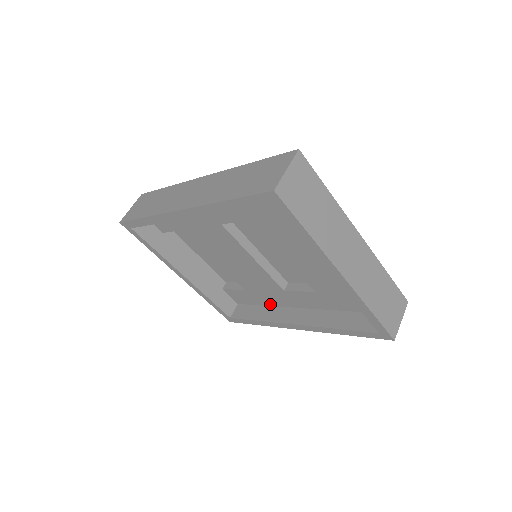
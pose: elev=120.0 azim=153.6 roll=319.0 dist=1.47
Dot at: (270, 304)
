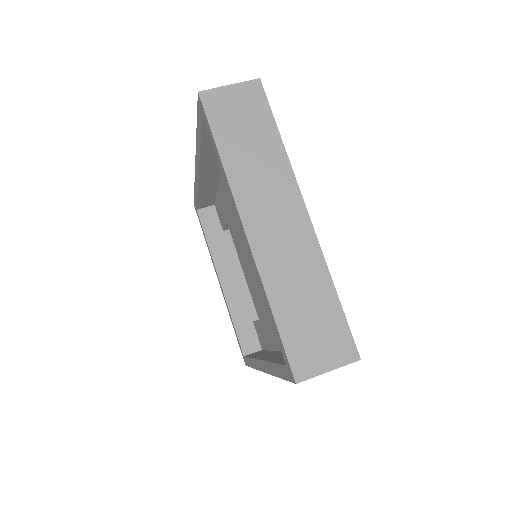
Dot at: (272, 346)
